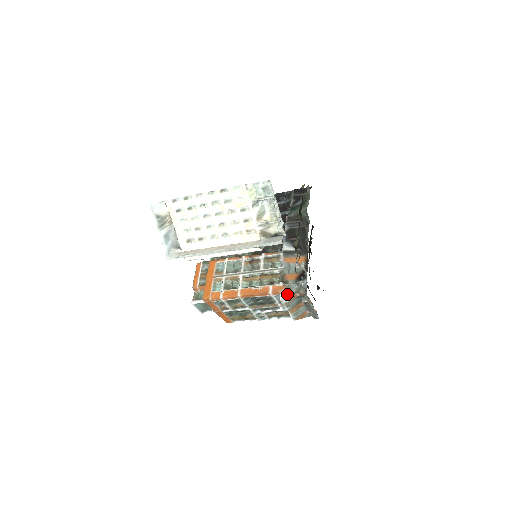
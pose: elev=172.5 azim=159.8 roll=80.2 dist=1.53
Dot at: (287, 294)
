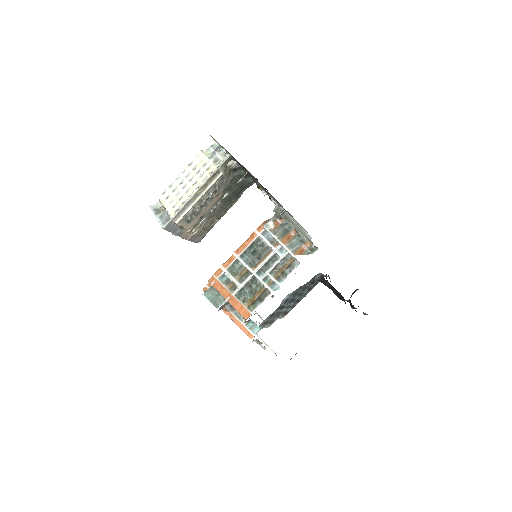
Dot at: (269, 223)
